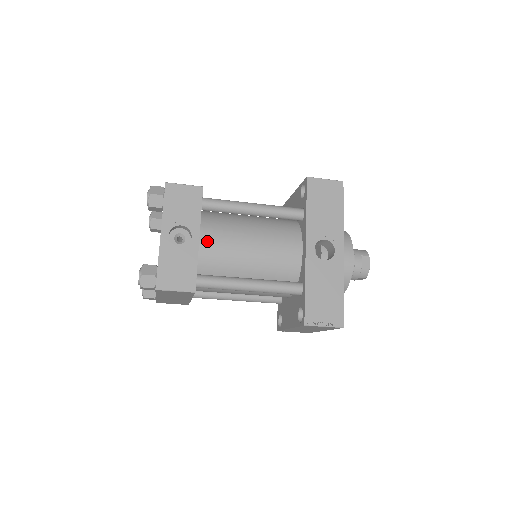
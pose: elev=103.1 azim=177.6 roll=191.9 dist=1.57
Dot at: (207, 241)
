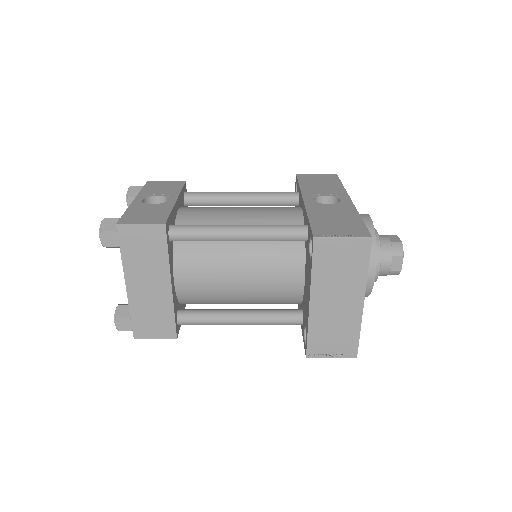
Dot at: (188, 210)
